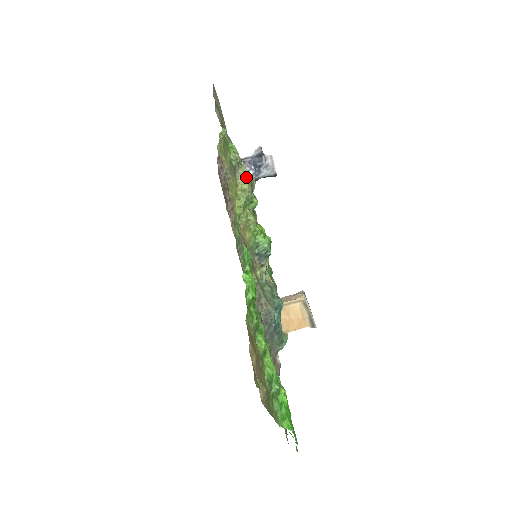
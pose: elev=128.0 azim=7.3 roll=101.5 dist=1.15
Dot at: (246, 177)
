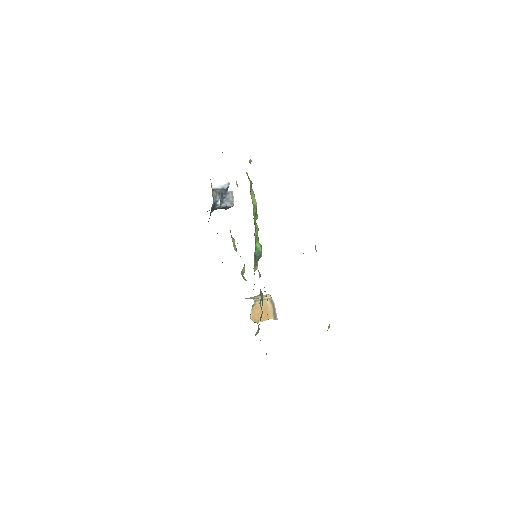
Dot at: occluded
